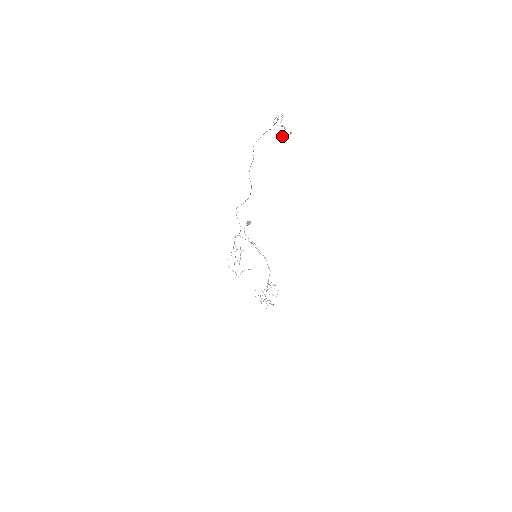
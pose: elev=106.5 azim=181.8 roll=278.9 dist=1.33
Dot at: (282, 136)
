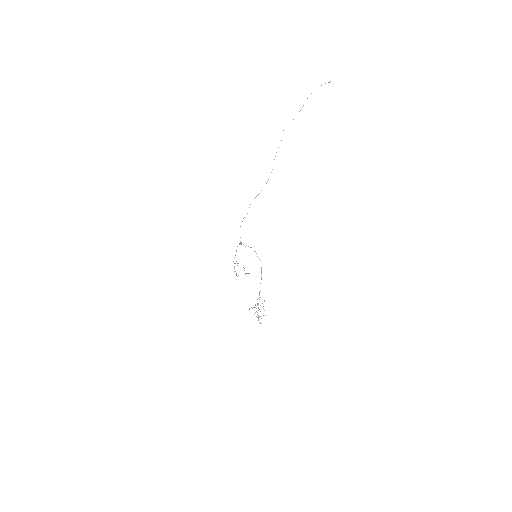
Dot at: occluded
